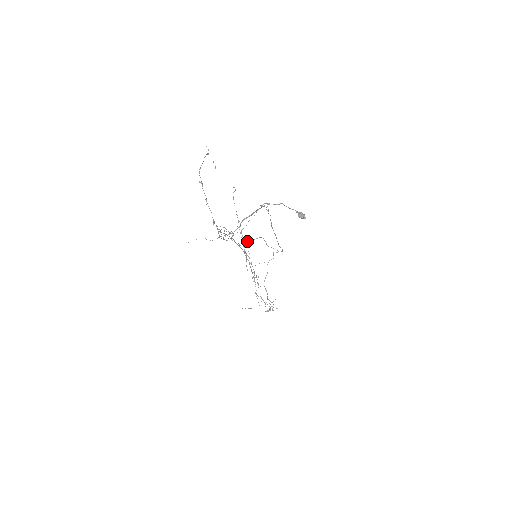
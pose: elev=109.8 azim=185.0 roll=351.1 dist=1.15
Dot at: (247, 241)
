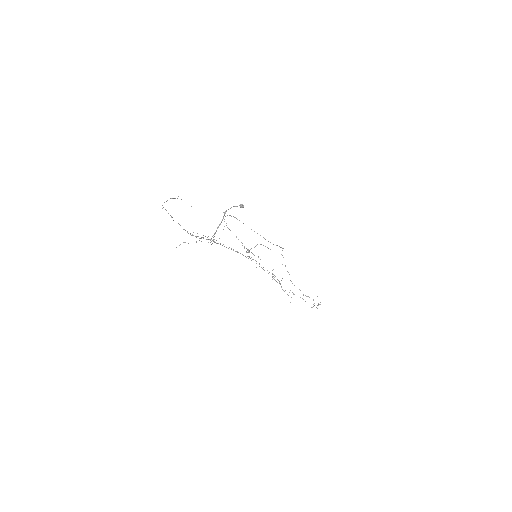
Dot at: occluded
